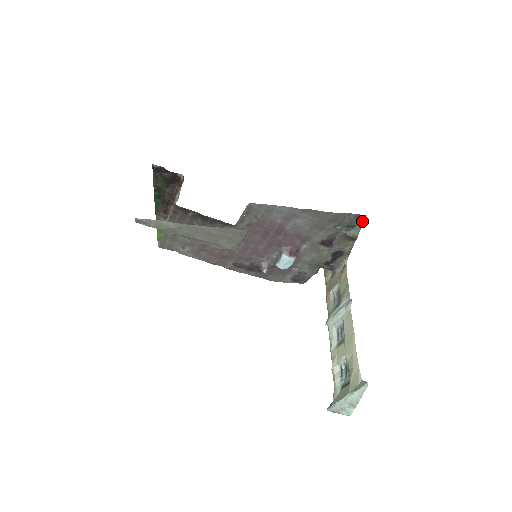
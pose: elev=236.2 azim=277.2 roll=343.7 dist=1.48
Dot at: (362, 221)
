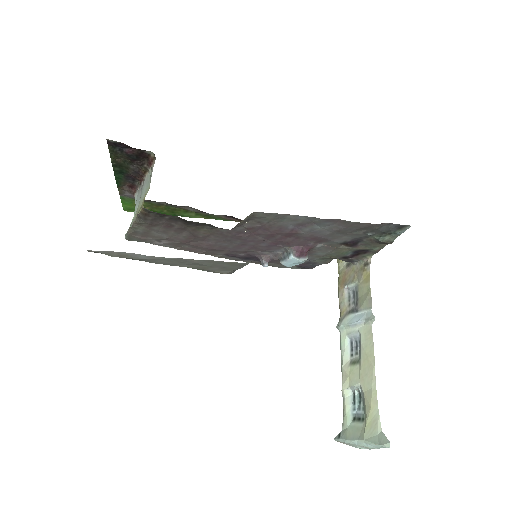
Dot at: (403, 230)
